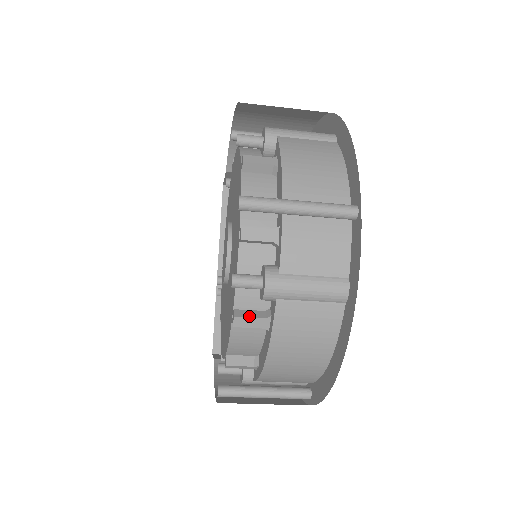
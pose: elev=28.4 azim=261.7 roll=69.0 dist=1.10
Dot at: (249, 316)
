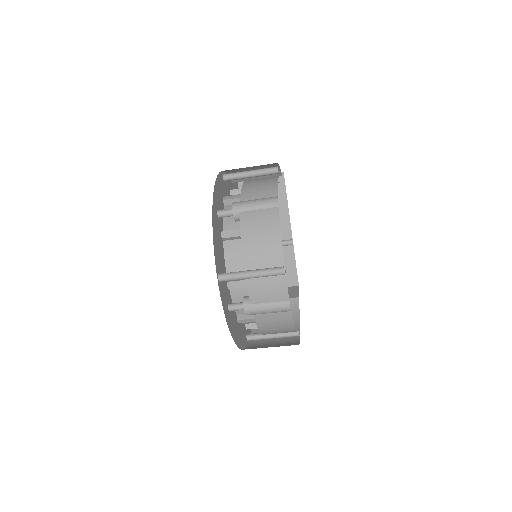
Dot at: (244, 319)
